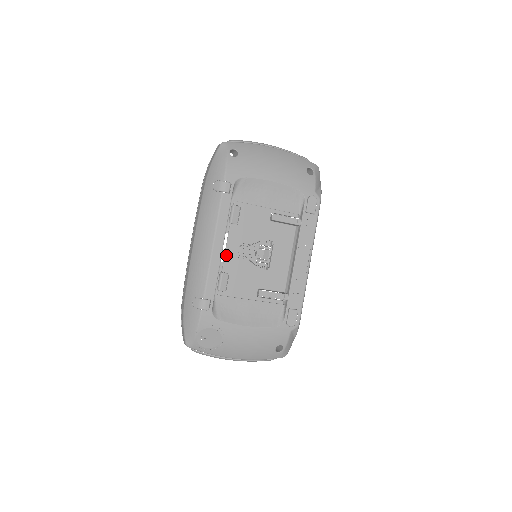
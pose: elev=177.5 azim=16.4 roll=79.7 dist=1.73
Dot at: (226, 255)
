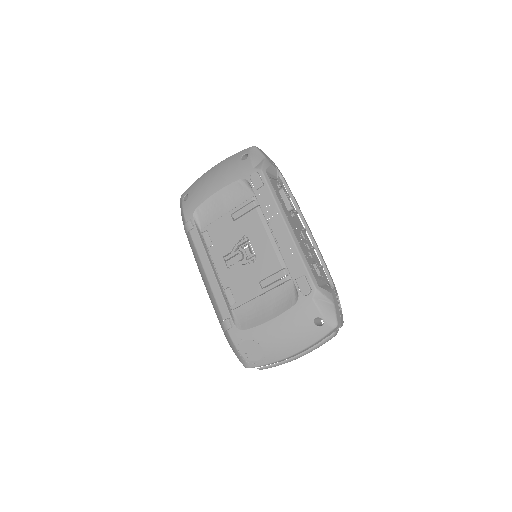
Dot at: (219, 274)
